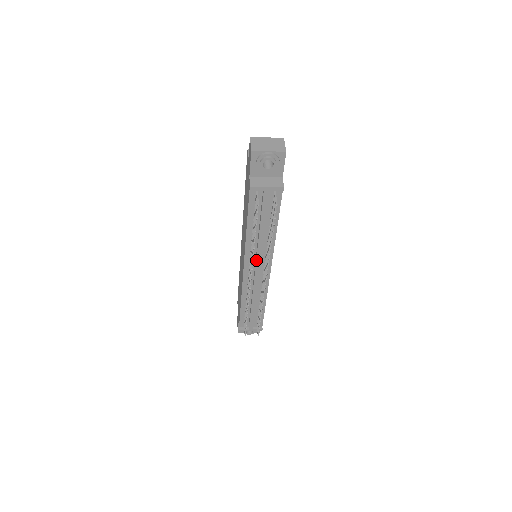
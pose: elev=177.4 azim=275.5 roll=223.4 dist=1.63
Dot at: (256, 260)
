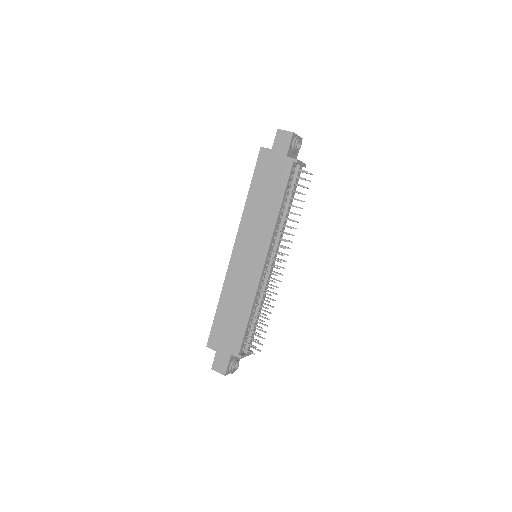
Dot at: occluded
